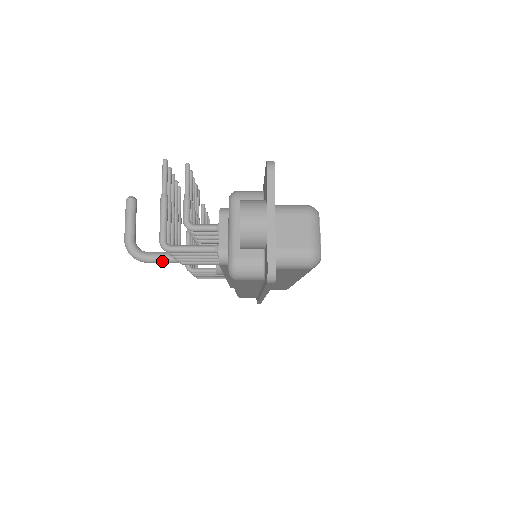
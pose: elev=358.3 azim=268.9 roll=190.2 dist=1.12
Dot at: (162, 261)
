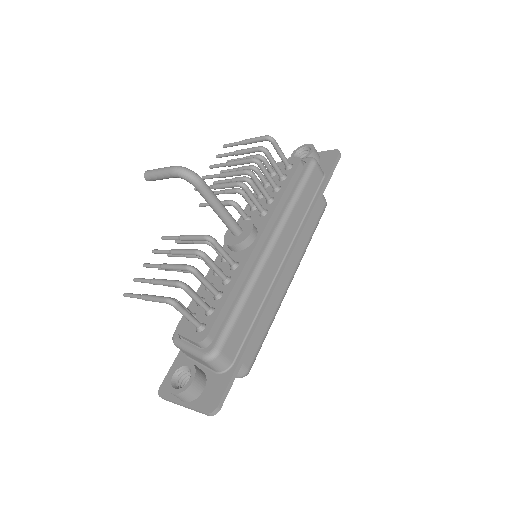
Dot at: (213, 193)
